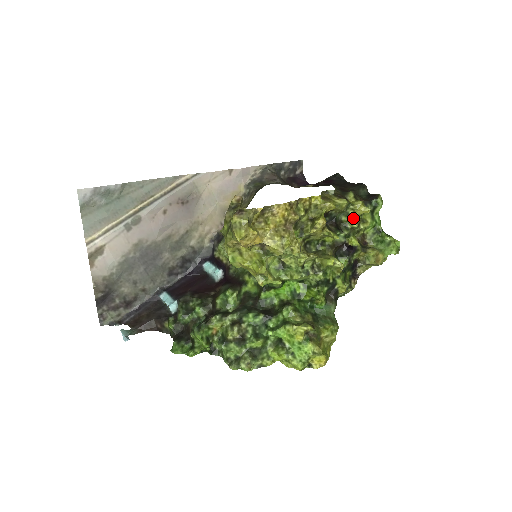
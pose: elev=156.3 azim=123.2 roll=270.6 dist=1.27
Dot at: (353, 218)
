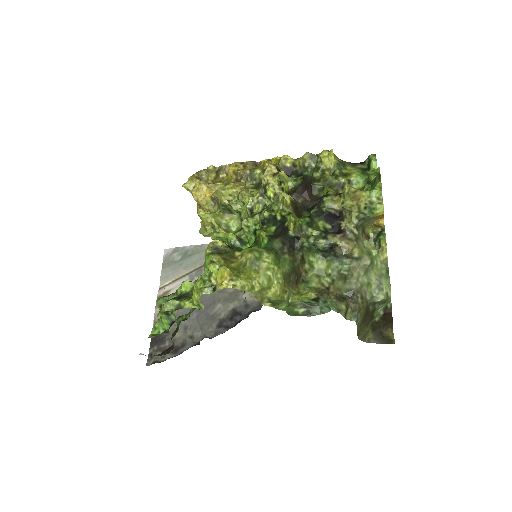
Dot at: (328, 173)
